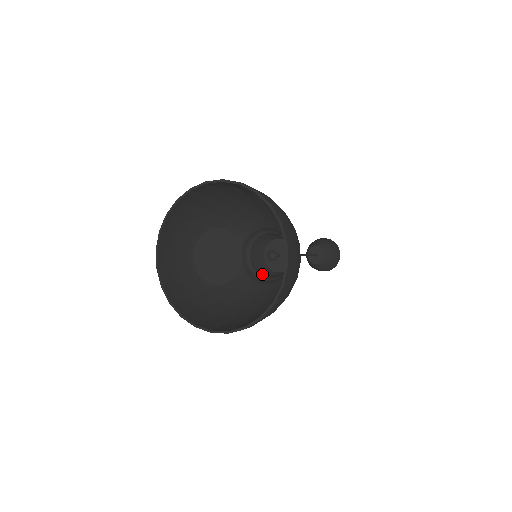
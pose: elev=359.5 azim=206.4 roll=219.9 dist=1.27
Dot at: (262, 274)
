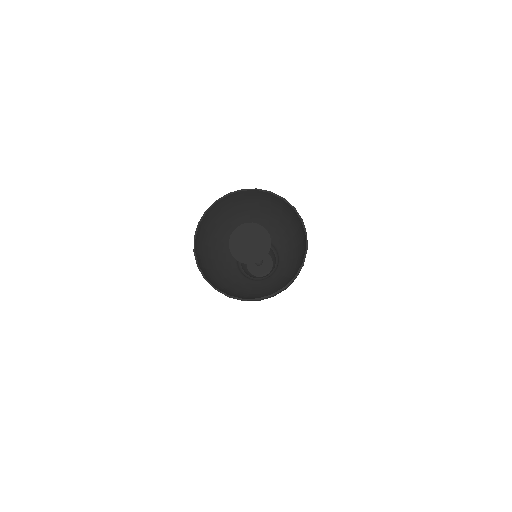
Dot at: (246, 273)
